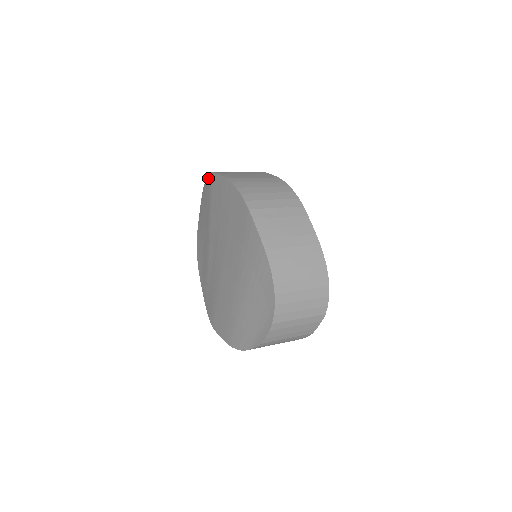
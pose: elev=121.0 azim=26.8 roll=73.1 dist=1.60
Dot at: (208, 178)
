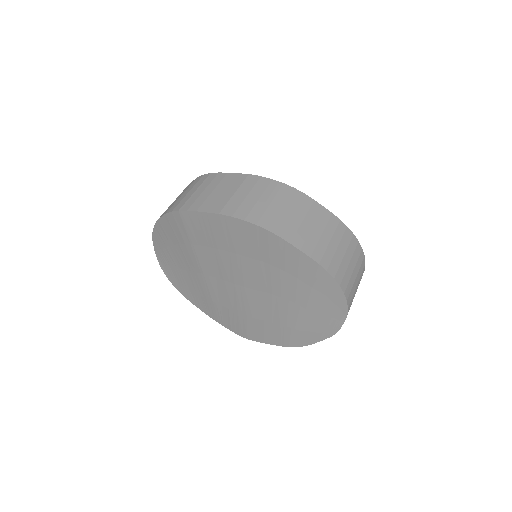
Dot at: (169, 216)
